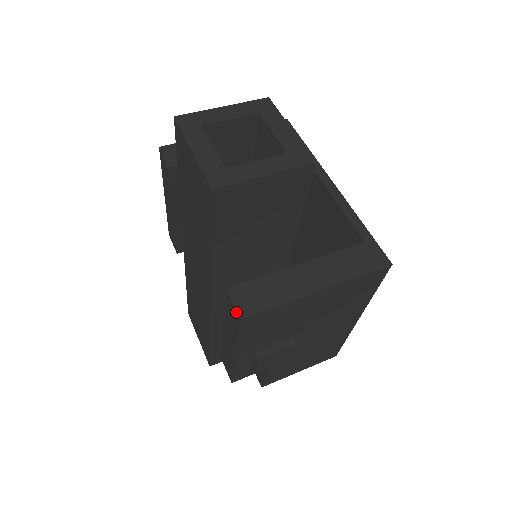
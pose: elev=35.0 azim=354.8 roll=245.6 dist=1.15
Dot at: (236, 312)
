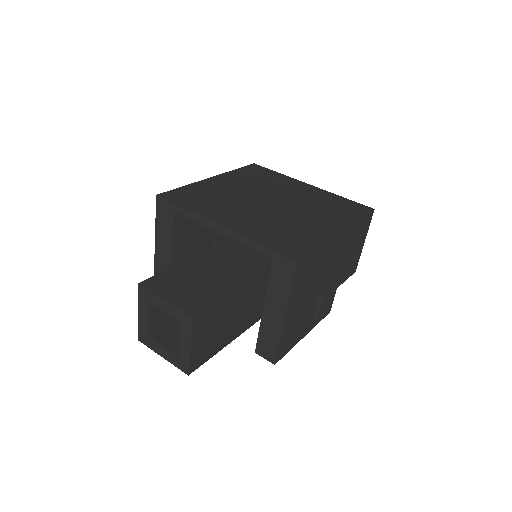
Dot at: occluded
